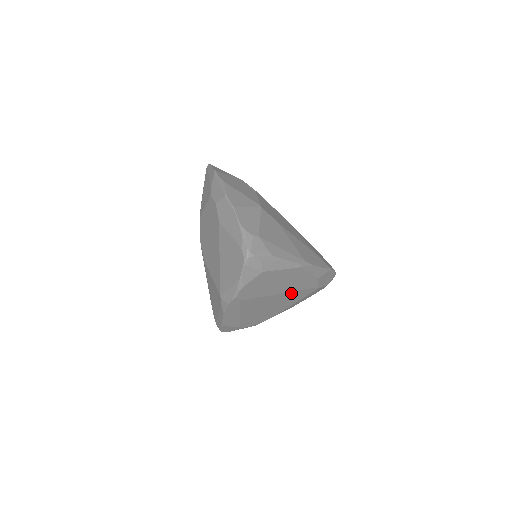
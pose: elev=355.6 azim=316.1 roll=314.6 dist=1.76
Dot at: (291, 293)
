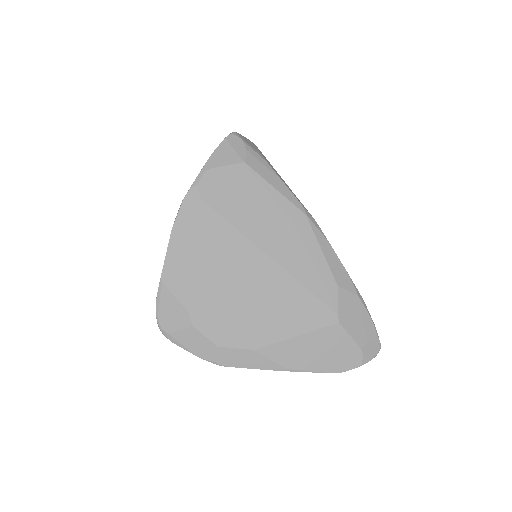
Dot at: (286, 279)
